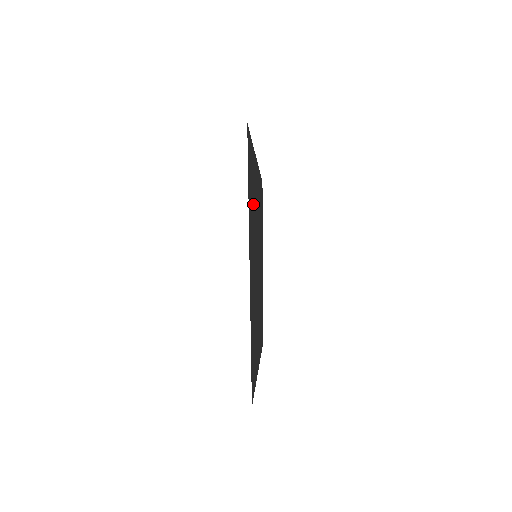
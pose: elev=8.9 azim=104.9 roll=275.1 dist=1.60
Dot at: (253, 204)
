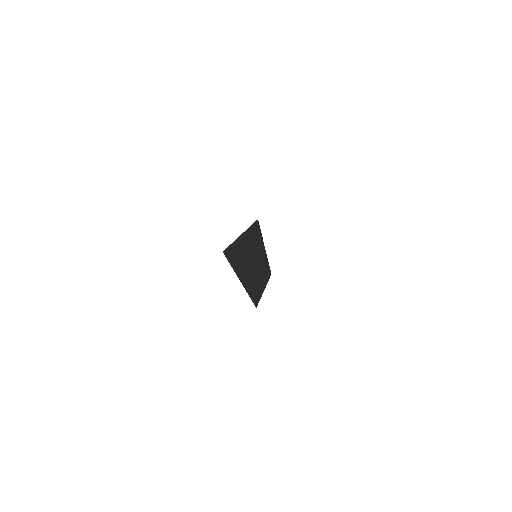
Dot at: (258, 242)
